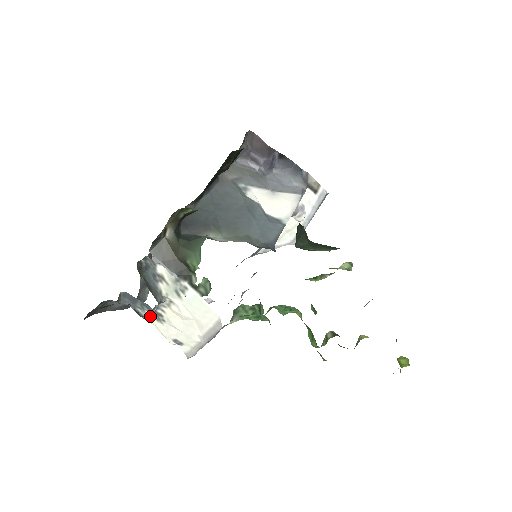
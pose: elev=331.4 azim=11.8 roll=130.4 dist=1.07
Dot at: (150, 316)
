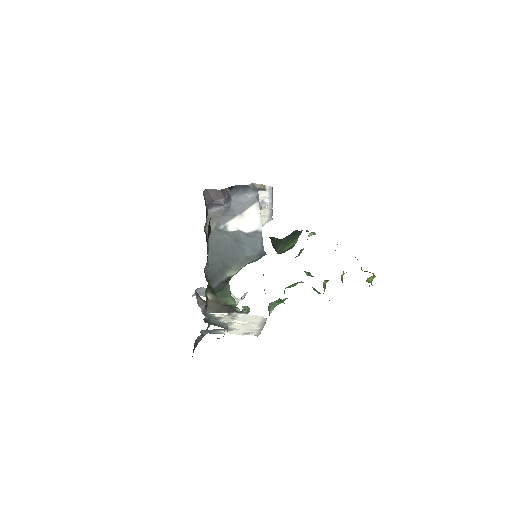
Dot at: occluded
